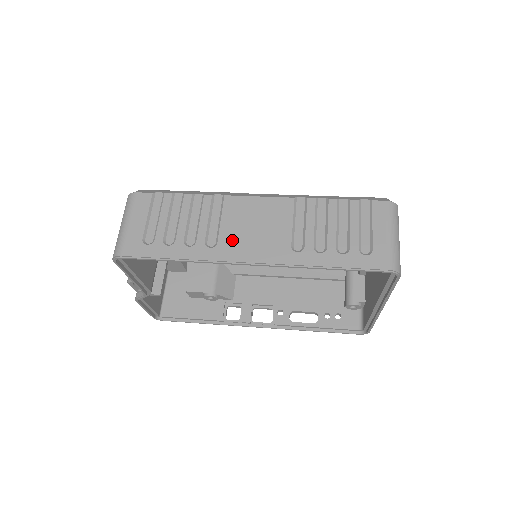
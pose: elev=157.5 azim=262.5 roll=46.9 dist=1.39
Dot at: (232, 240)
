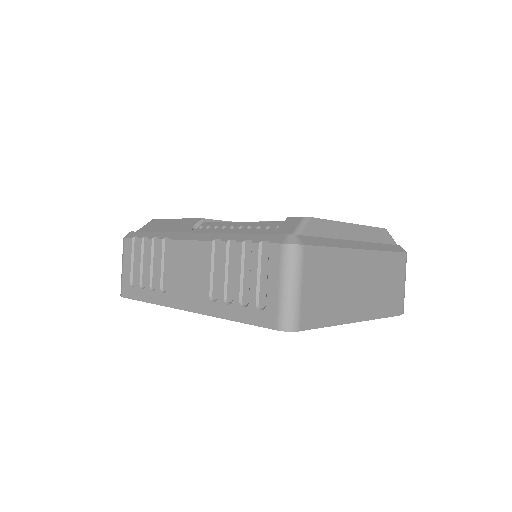
Dot at: (174, 286)
